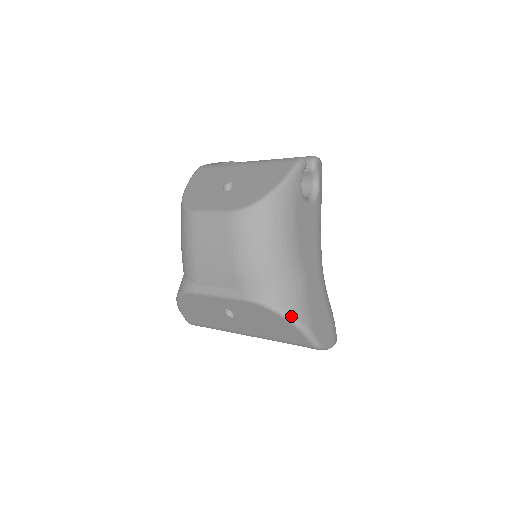
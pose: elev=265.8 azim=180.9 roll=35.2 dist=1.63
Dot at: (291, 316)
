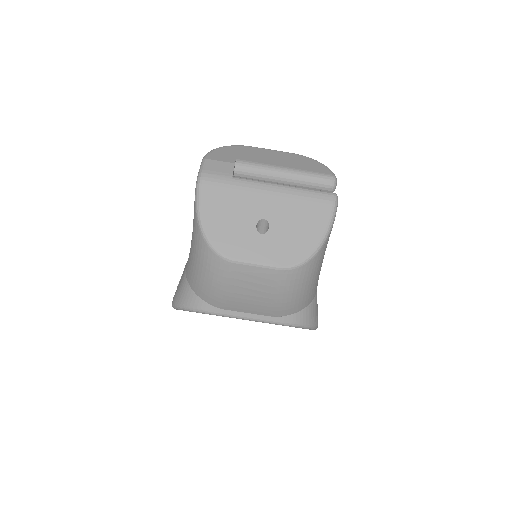
Dot at: (312, 326)
